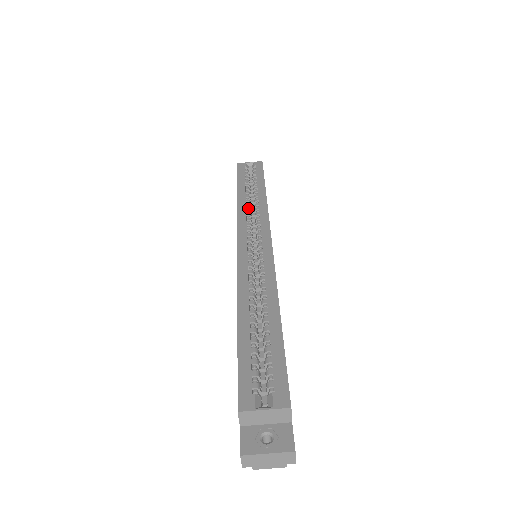
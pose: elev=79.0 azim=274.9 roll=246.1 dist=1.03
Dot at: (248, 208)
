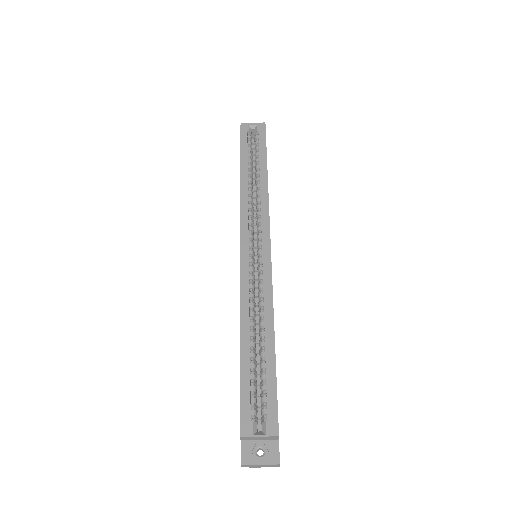
Dot at: (250, 198)
